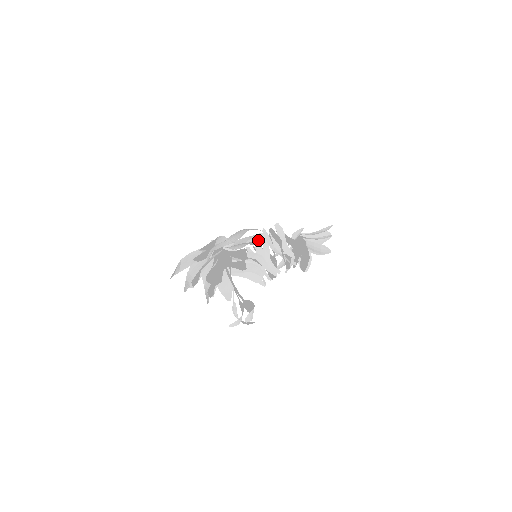
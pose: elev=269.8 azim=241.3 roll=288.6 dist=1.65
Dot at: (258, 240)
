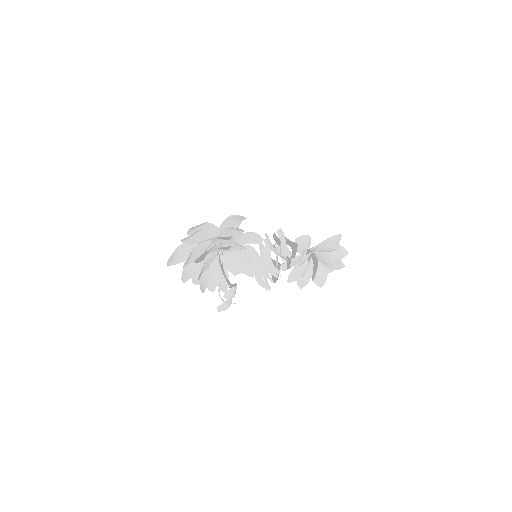
Dot at: (256, 239)
